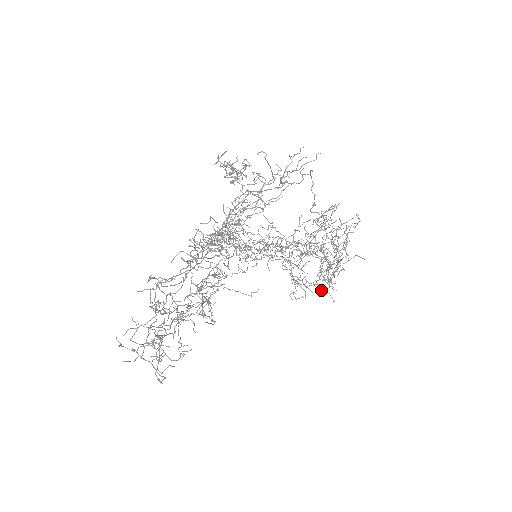
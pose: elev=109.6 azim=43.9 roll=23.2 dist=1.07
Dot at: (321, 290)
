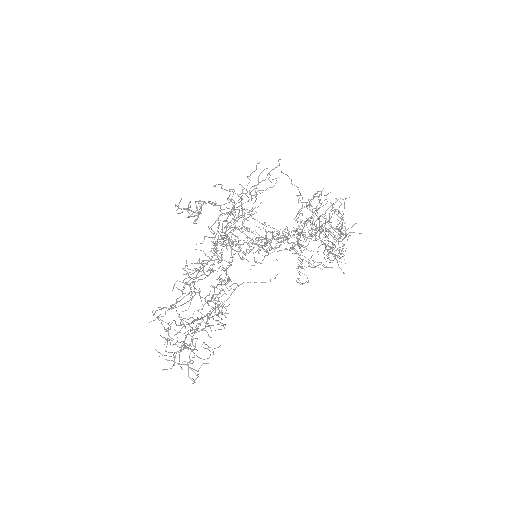
Dot at: (329, 267)
